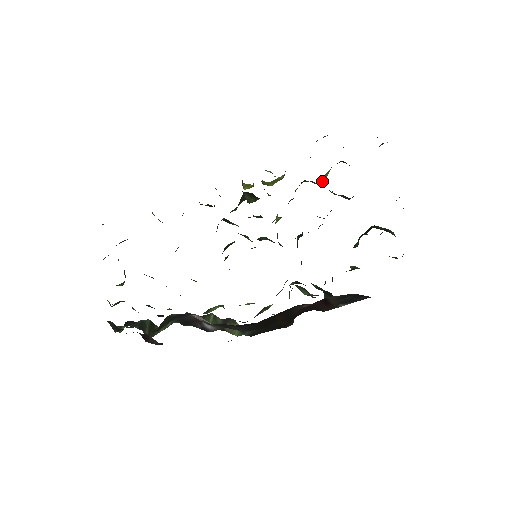
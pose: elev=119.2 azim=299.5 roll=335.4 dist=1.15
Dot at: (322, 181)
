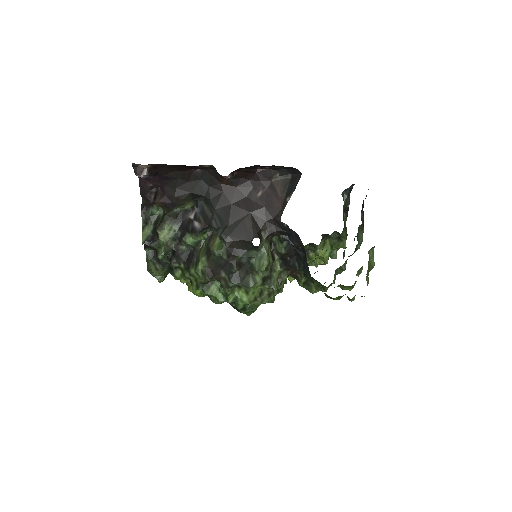
Dot at: (325, 256)
